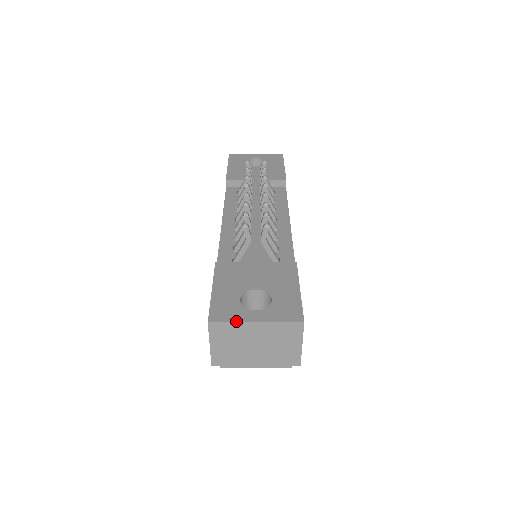
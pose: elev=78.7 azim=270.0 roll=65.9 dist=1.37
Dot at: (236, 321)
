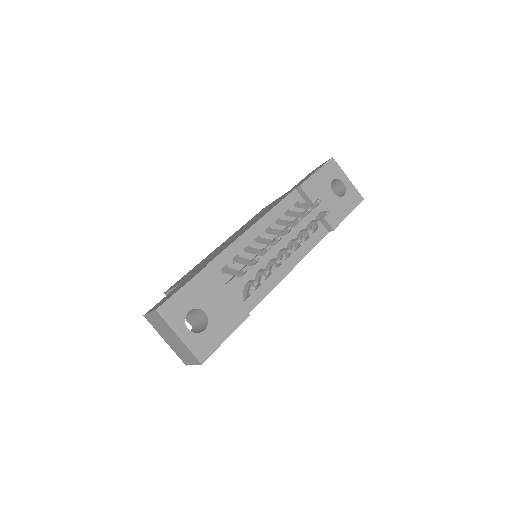
Dot at: (170, 325)
